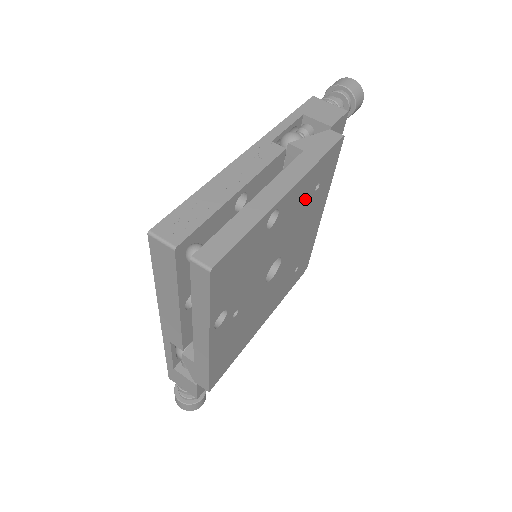
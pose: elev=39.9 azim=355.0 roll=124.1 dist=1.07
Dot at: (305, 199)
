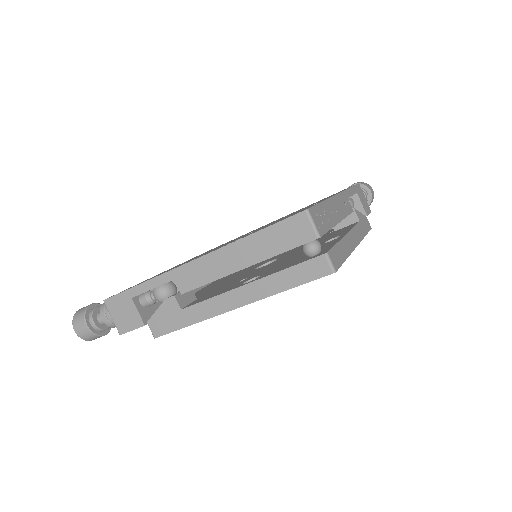
Dot at: occluded
